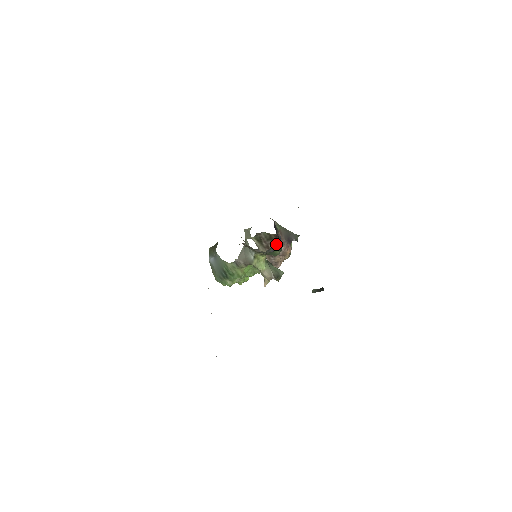
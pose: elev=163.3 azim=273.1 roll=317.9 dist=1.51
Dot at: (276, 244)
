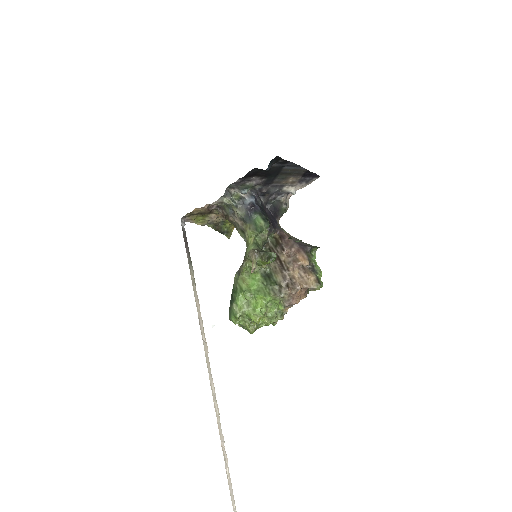
Dot at: (247, 198)
